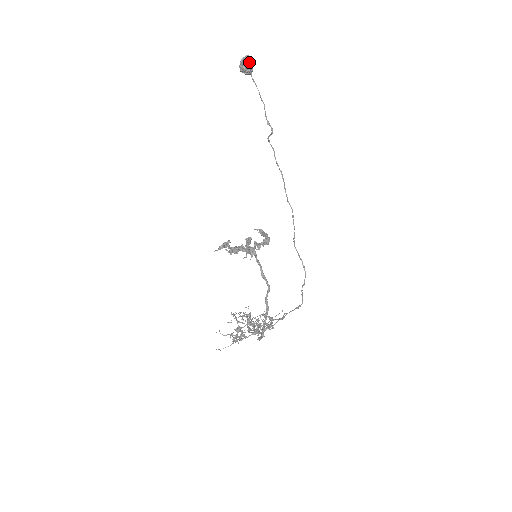
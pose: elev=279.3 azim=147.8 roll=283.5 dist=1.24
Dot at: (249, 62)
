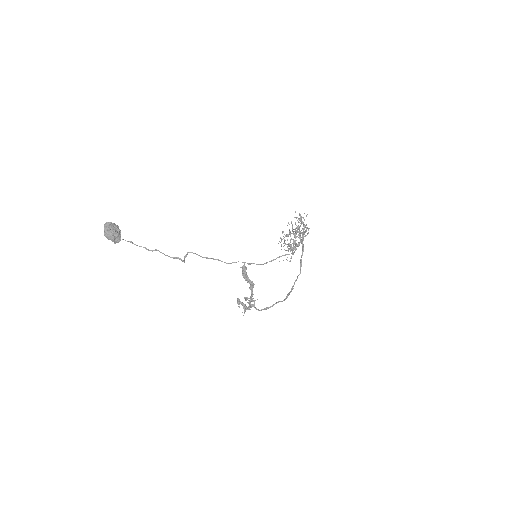
Dot at: (113, 241)
